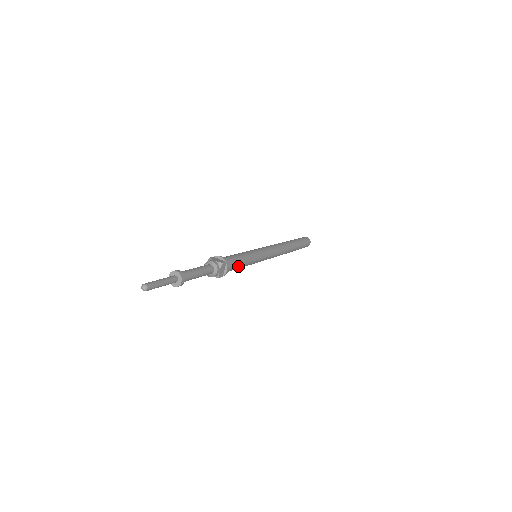
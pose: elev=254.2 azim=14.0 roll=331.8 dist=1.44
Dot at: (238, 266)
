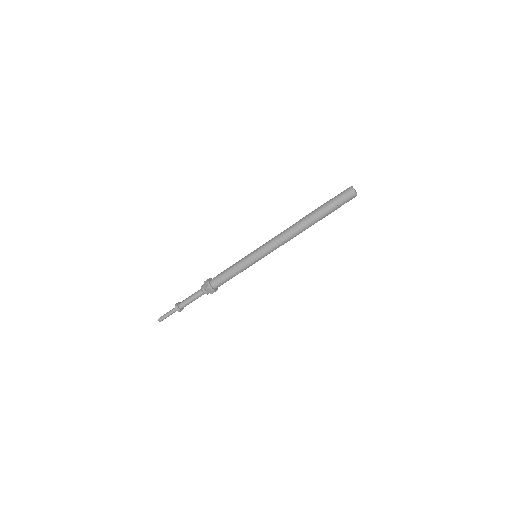
Dot at: (228, 279)
